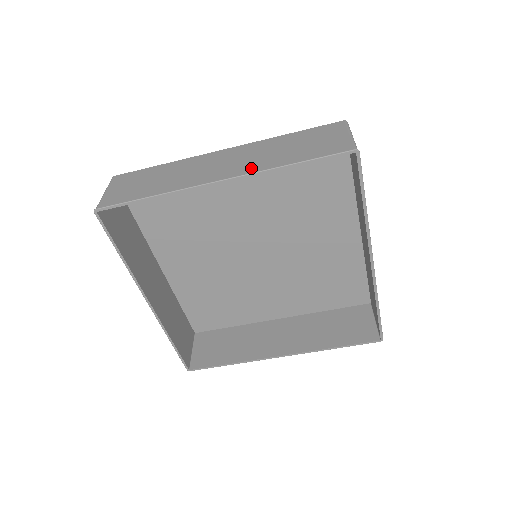
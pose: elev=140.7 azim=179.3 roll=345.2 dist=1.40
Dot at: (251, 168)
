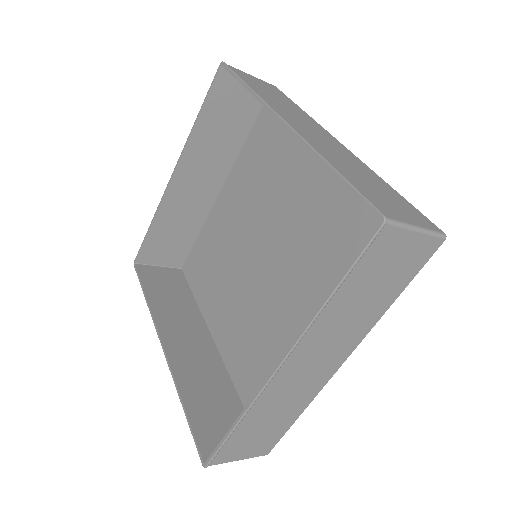
Dot at: (192, 152)
